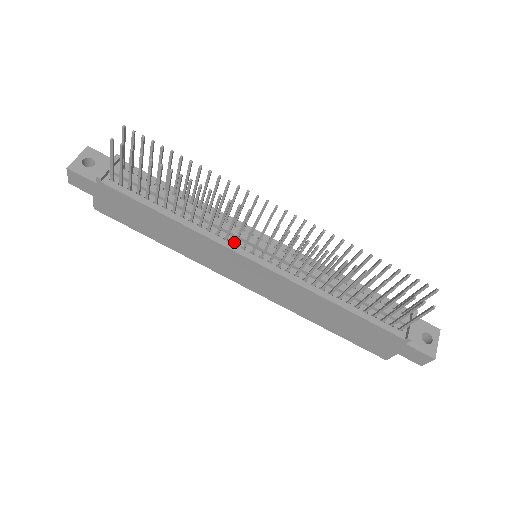
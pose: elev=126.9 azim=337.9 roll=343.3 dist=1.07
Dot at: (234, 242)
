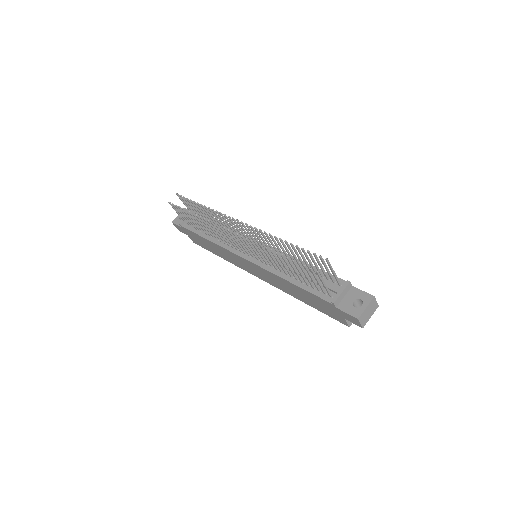
Dot at: (235, 248)
